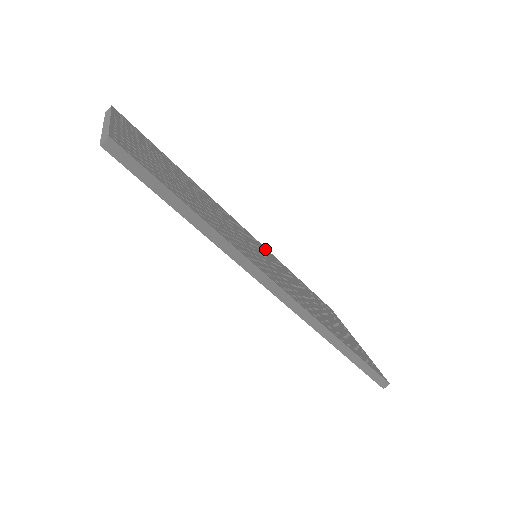
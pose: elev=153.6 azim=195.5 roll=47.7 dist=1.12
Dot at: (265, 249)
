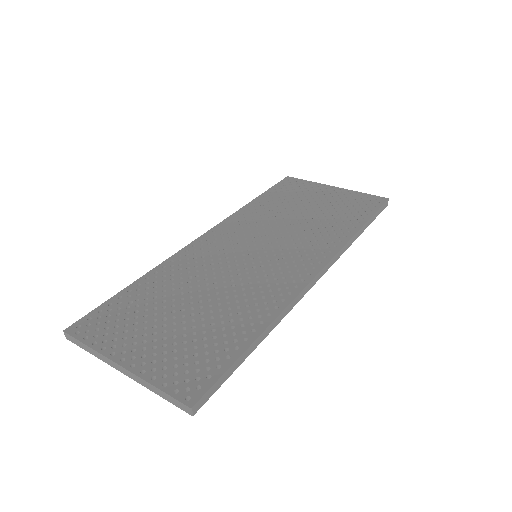
Dot at: (230, 223)
